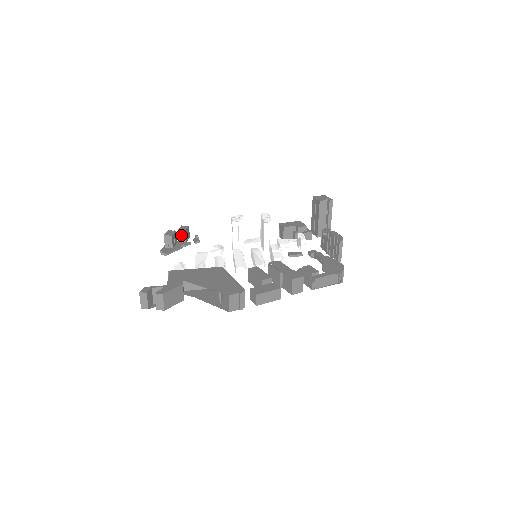
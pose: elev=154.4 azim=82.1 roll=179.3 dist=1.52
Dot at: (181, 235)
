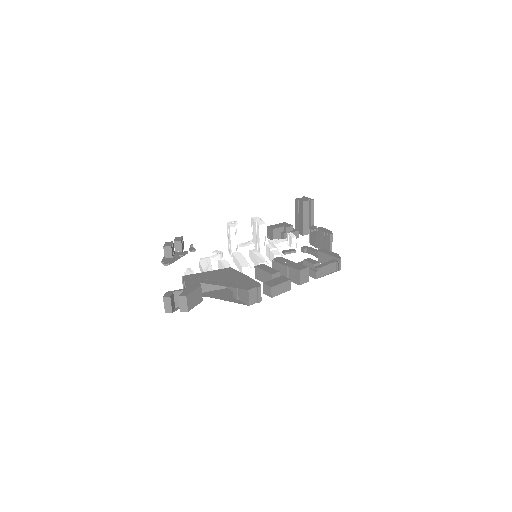
Dot at: (177, 246)
